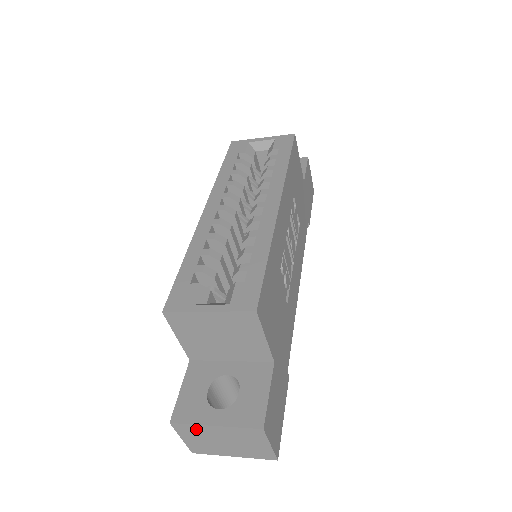
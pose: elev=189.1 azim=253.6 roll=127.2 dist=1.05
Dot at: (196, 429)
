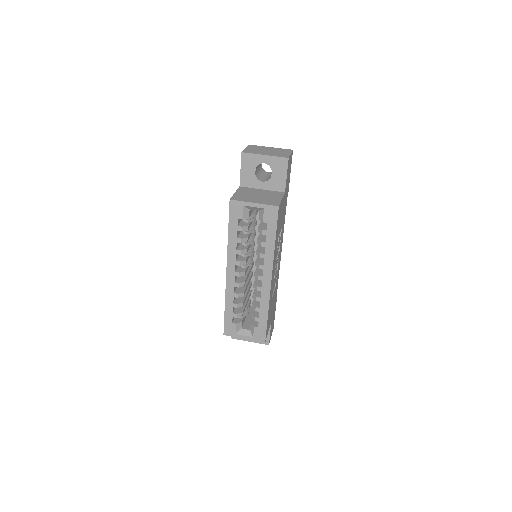
Dot at: occluded
